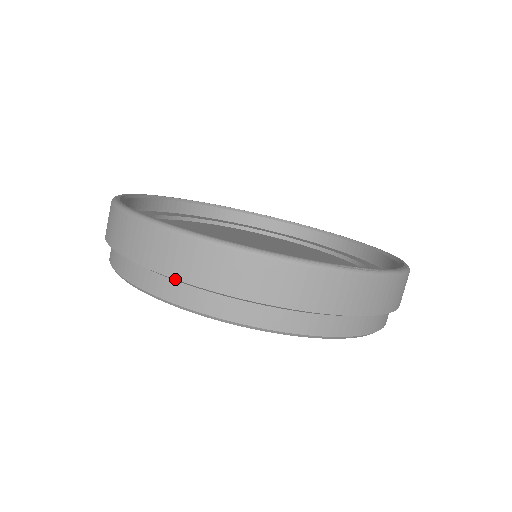
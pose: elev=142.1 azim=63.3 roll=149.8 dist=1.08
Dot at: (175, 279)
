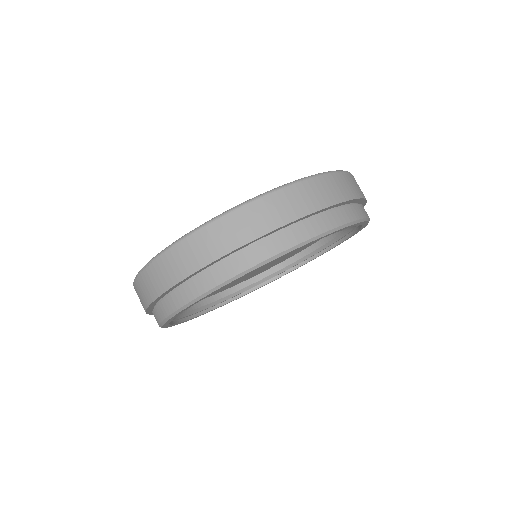
Dot at: (267, 233)
